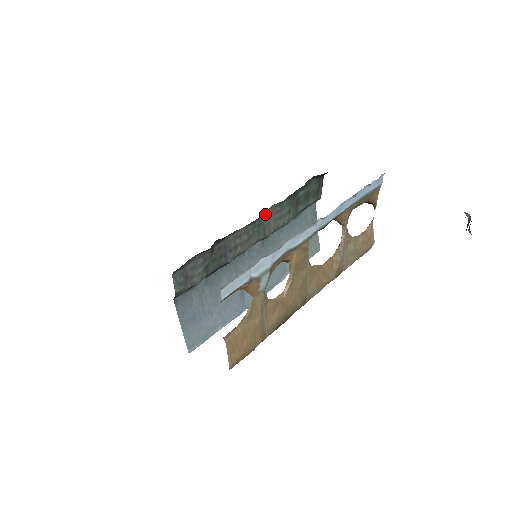
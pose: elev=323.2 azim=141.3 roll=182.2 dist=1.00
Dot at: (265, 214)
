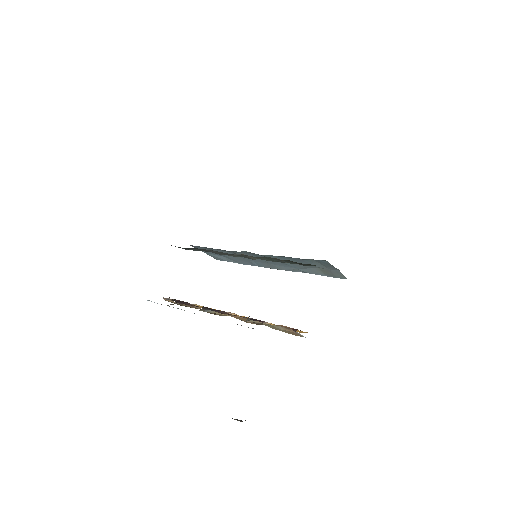
Dot at: occluded
